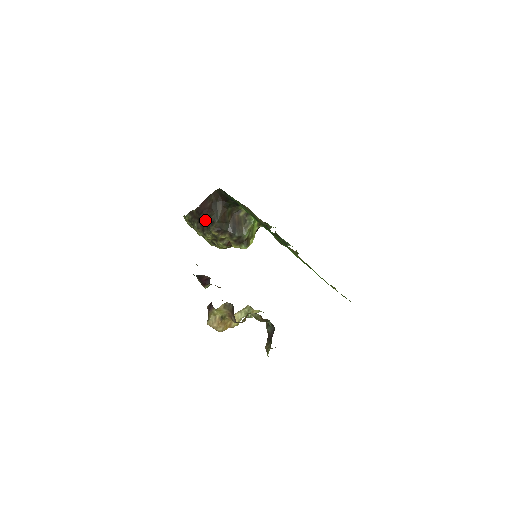
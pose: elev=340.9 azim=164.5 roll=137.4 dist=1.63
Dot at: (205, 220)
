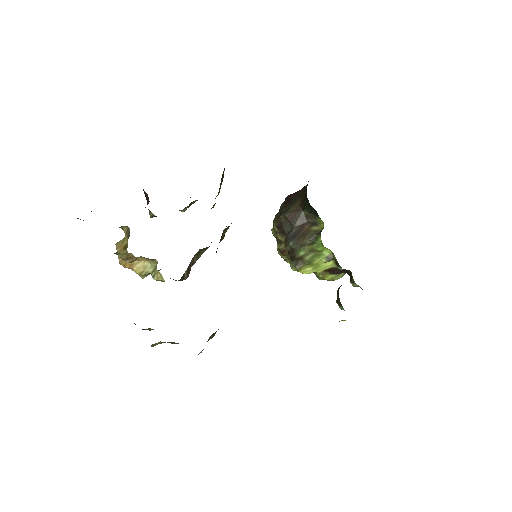
Dot at: (280, 210)
